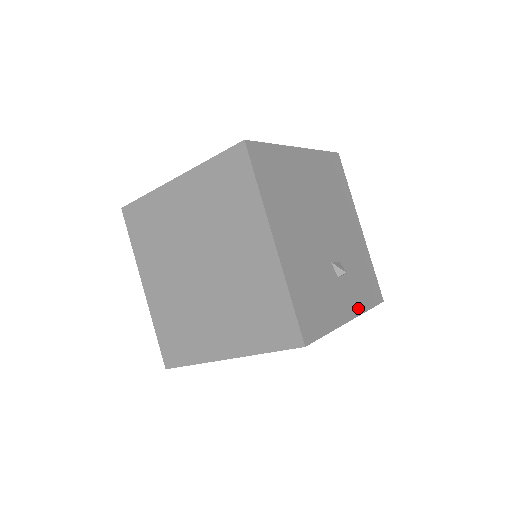
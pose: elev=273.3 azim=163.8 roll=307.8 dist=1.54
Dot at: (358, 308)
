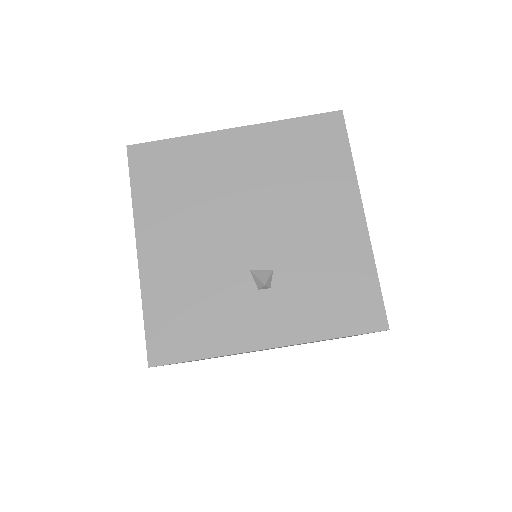
Dot at: (297, 334)
